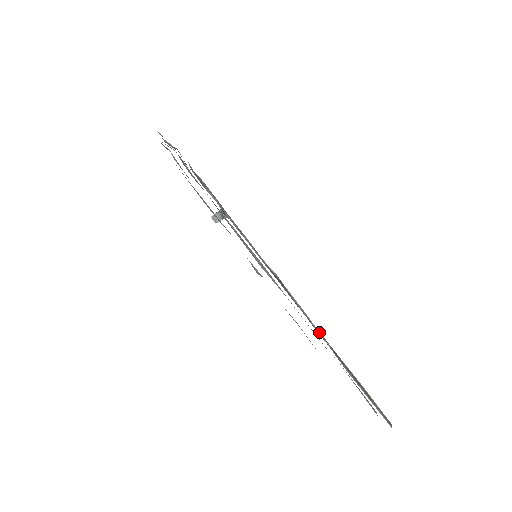
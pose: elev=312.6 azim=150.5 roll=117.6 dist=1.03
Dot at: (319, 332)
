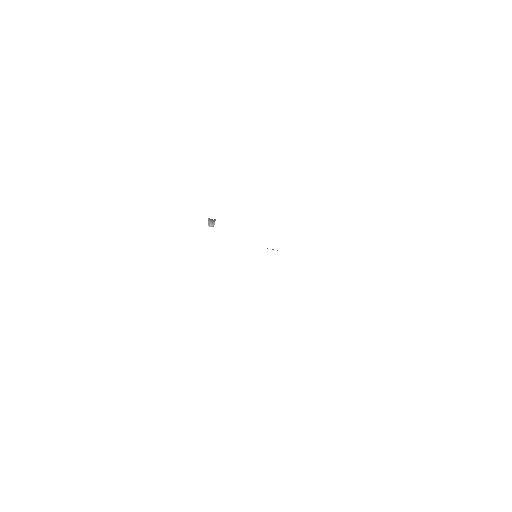
Dot at: occluded
